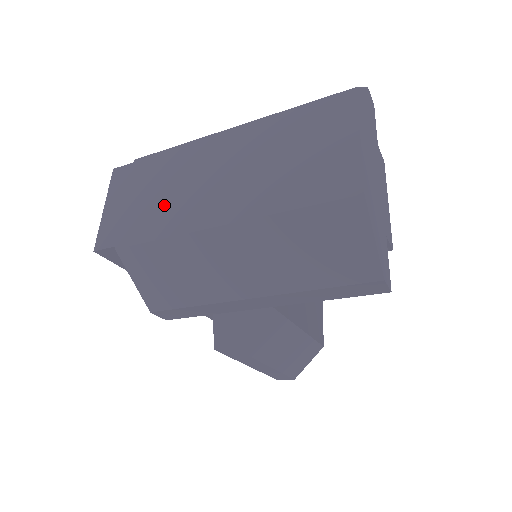
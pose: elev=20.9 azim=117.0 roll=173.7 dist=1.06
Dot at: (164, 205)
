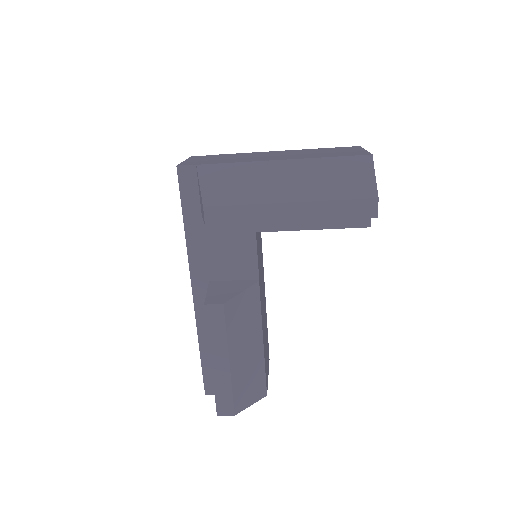
Dot at: (236, 159)
